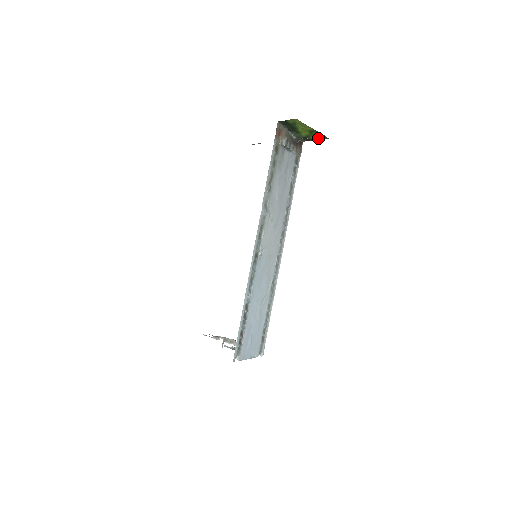
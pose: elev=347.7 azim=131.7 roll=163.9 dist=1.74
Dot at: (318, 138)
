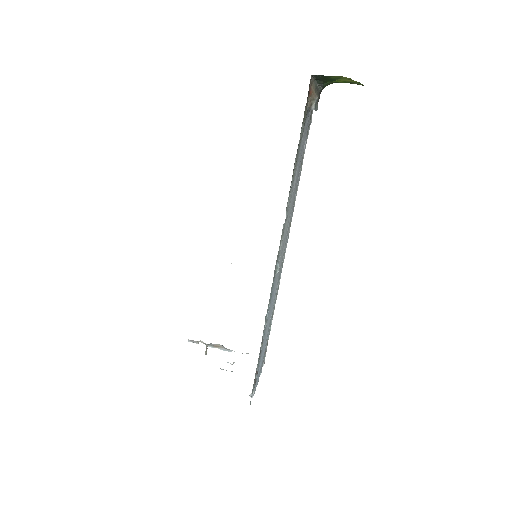
Dot at: occluded
